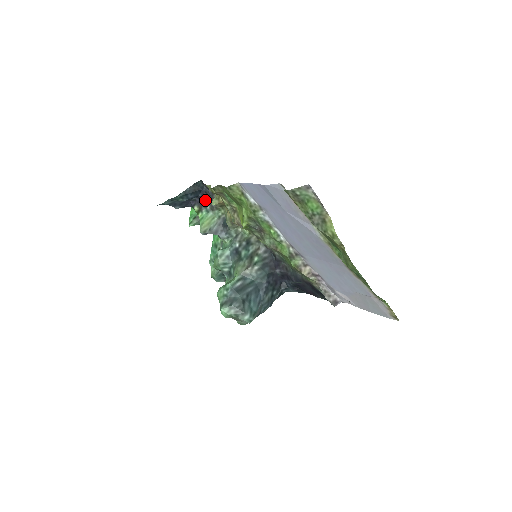
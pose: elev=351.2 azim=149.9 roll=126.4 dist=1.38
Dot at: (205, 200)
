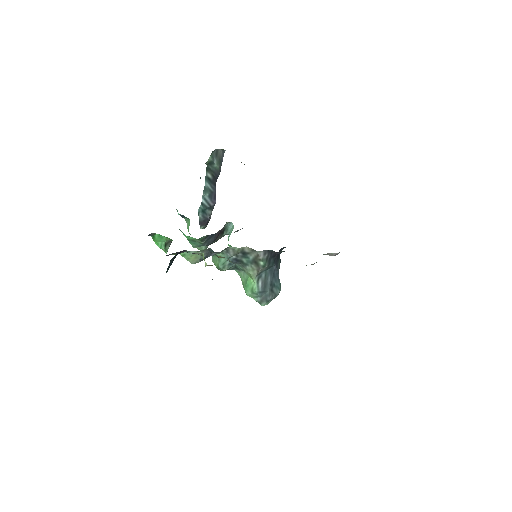
Dot at: occluded
